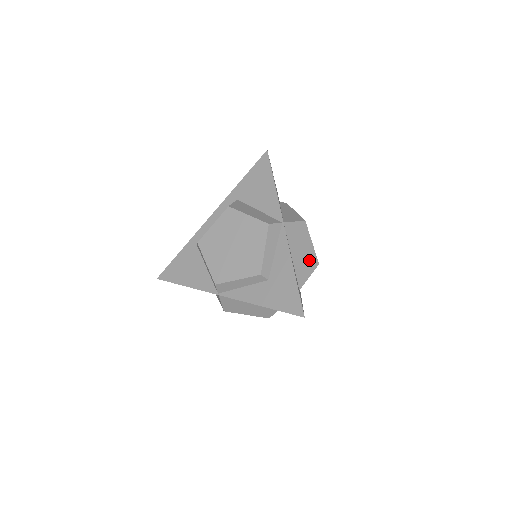
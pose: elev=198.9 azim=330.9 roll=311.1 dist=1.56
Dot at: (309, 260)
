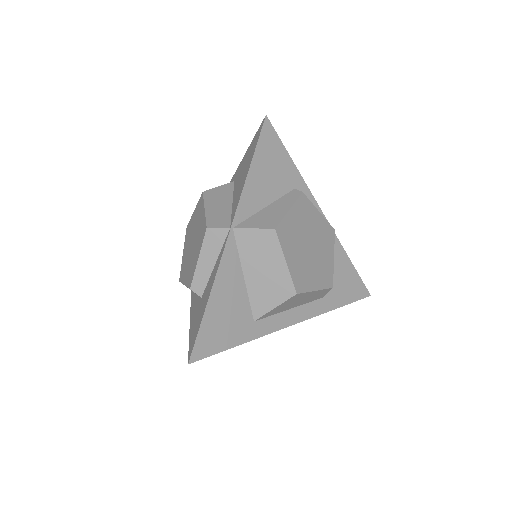
Dot at: (277, 285)
